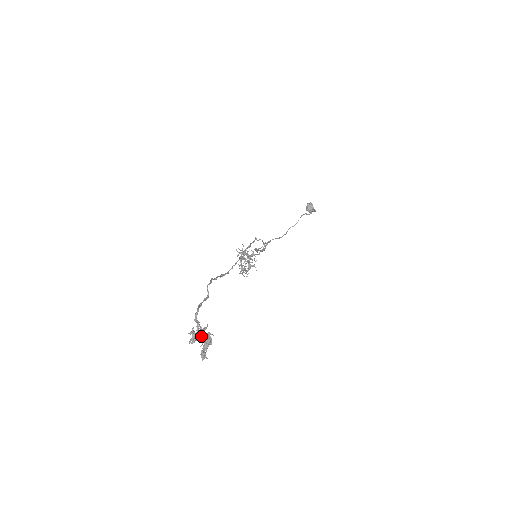
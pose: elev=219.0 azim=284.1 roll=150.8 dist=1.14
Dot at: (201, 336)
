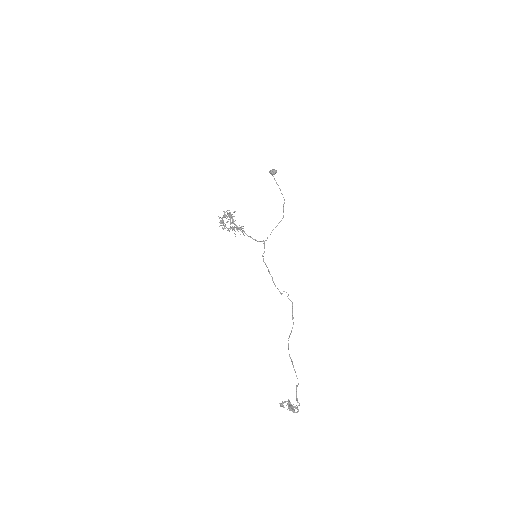
Dot at: (291, 407)
